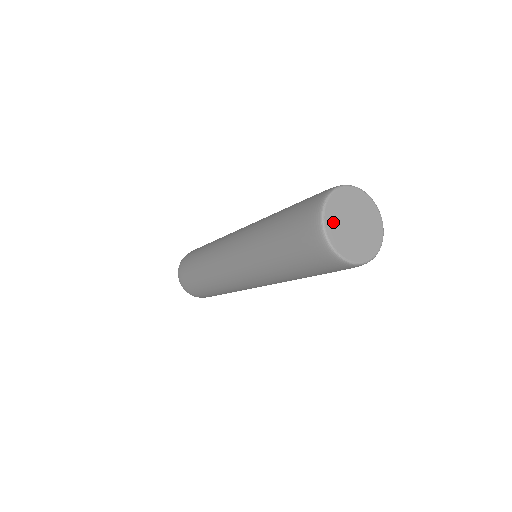
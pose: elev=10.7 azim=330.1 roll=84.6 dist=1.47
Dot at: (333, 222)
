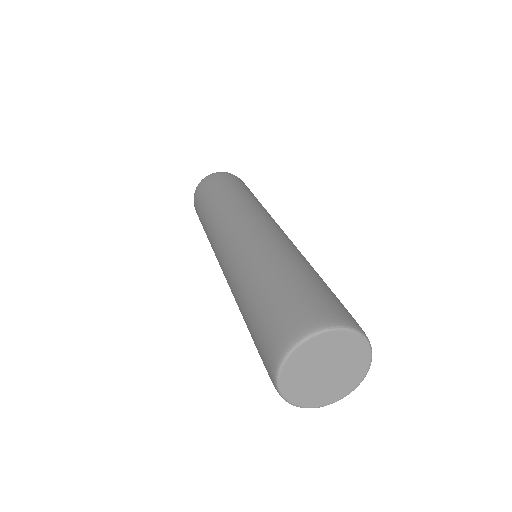
Dot at: (298, 392)
